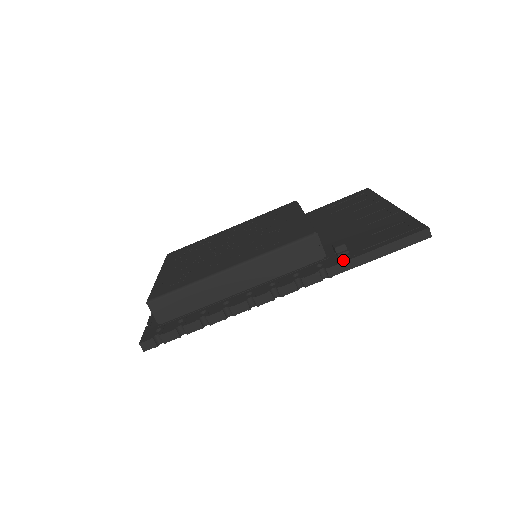
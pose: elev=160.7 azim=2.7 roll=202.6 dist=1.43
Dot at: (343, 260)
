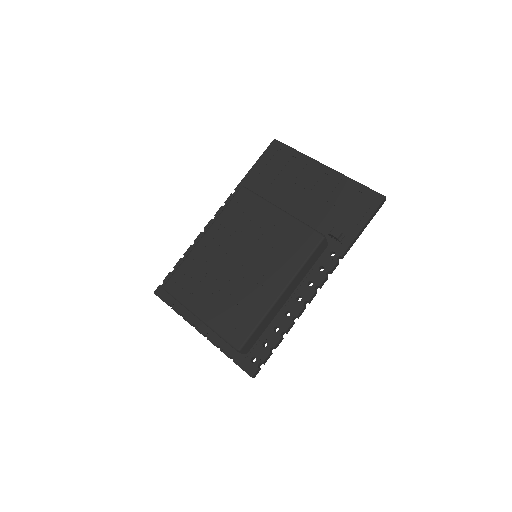
Dot at: (348, 244)
